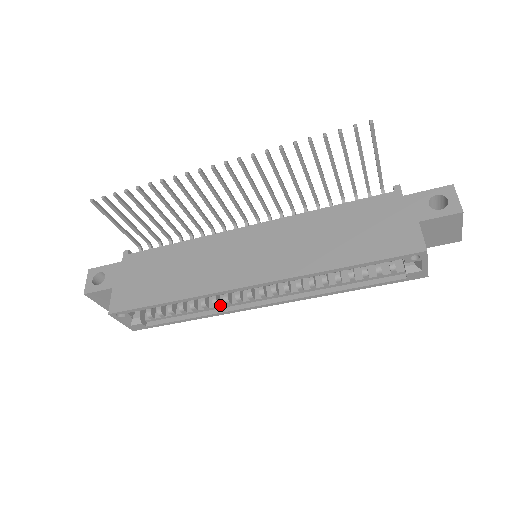
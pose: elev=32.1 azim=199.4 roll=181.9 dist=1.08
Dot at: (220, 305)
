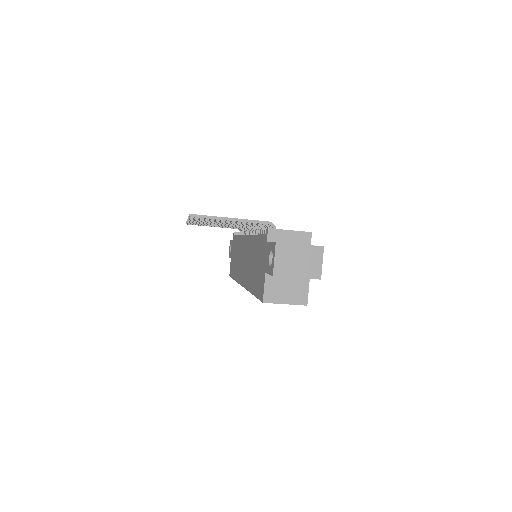
Dot at: occluded
